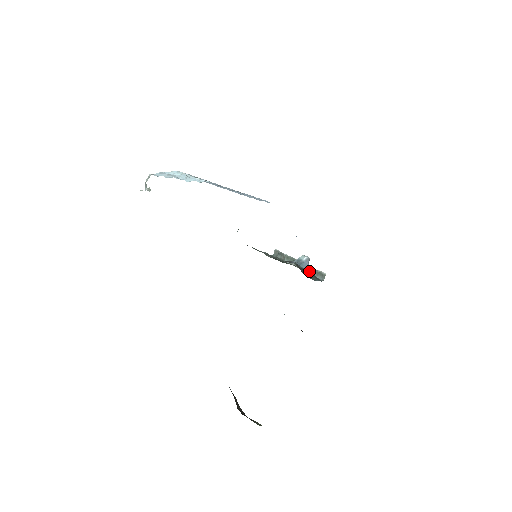
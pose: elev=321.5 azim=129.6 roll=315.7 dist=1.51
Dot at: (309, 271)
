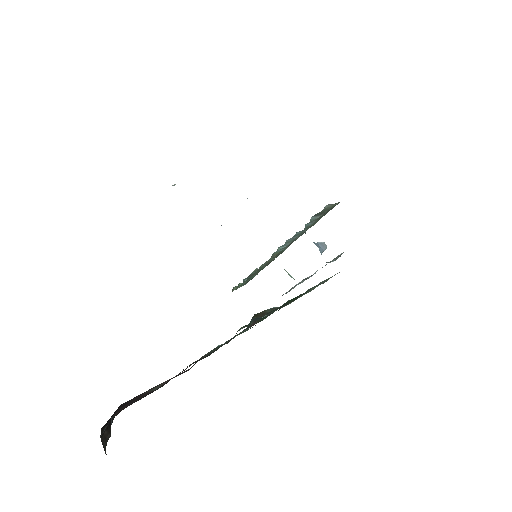
Dot at: (321, 253)
